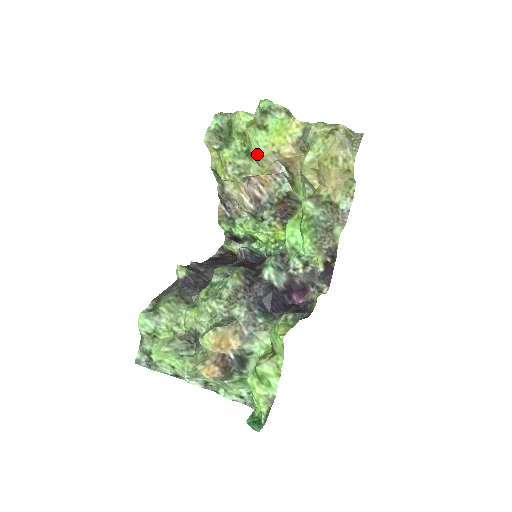
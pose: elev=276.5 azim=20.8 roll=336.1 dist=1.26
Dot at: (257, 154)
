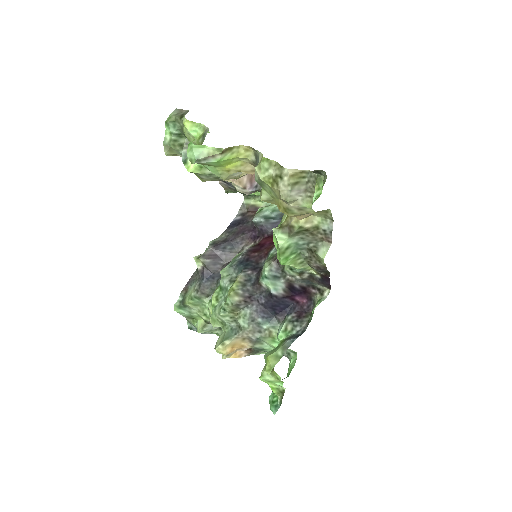
Dot at: occluded
